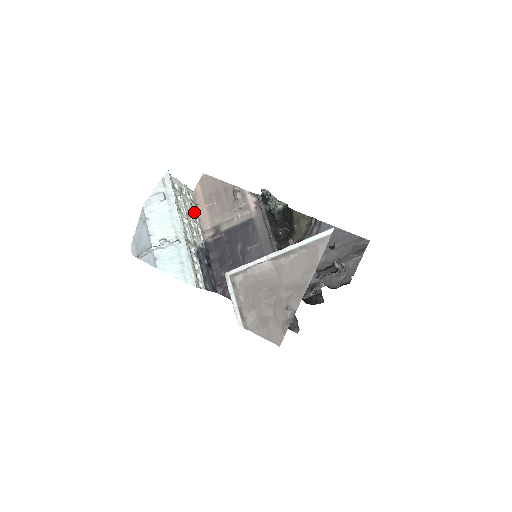
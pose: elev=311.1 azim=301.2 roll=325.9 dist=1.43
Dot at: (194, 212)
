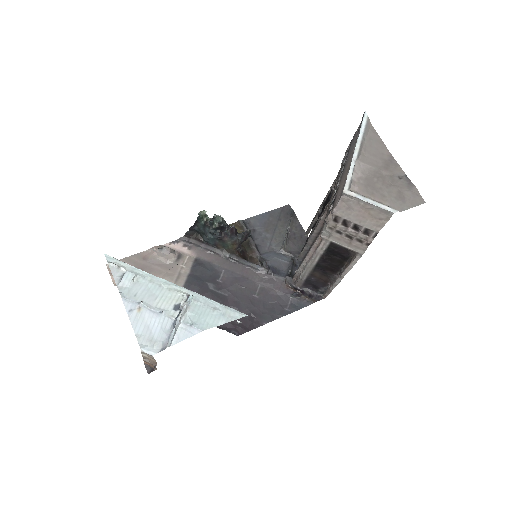
Dot at: occluded
